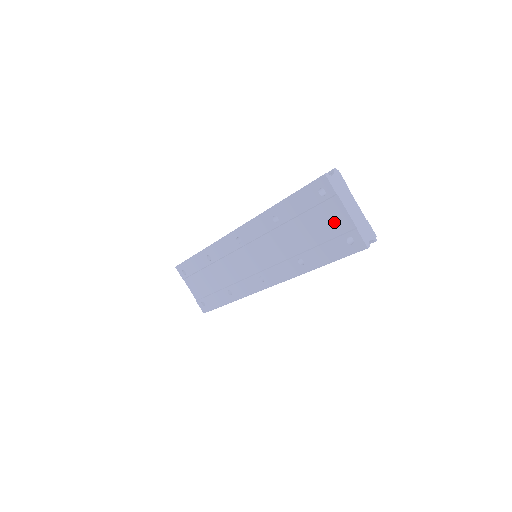
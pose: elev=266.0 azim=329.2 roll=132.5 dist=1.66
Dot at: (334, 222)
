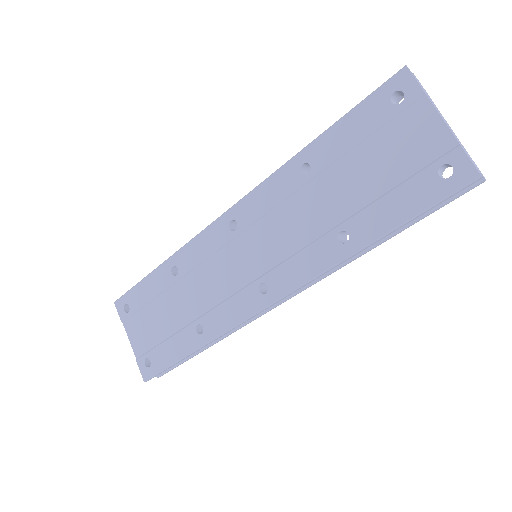
Dot at: (415, 146)
